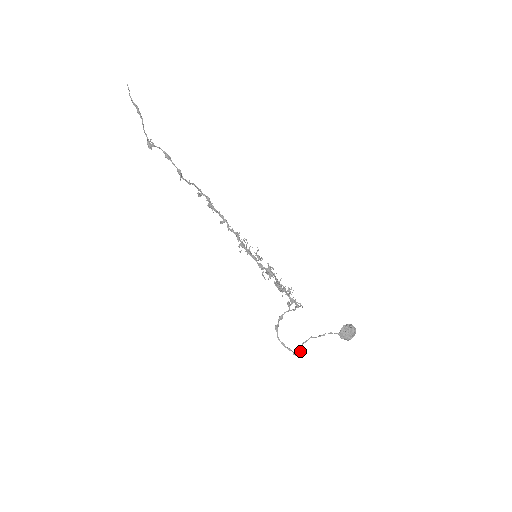
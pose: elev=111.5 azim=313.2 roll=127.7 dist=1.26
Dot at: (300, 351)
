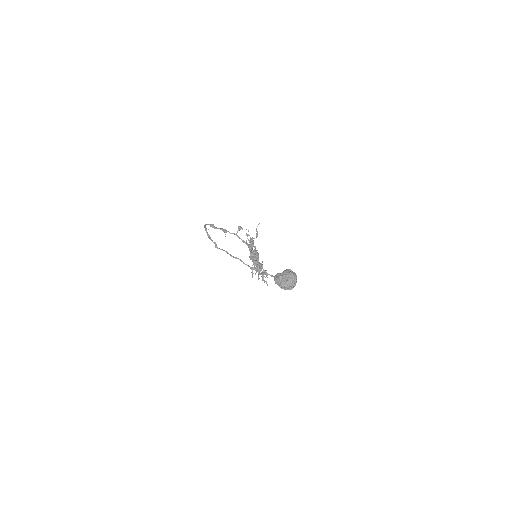
Dot at: occluded
